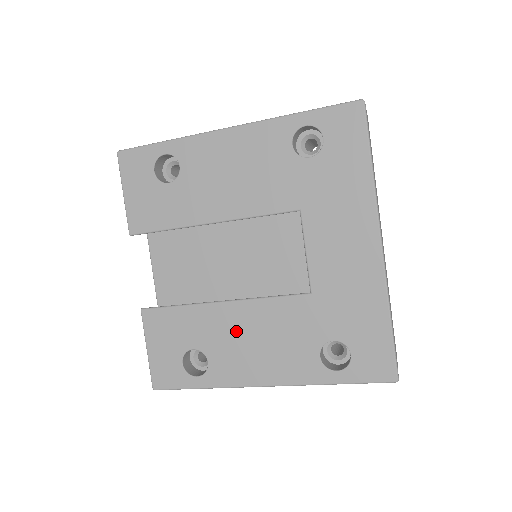
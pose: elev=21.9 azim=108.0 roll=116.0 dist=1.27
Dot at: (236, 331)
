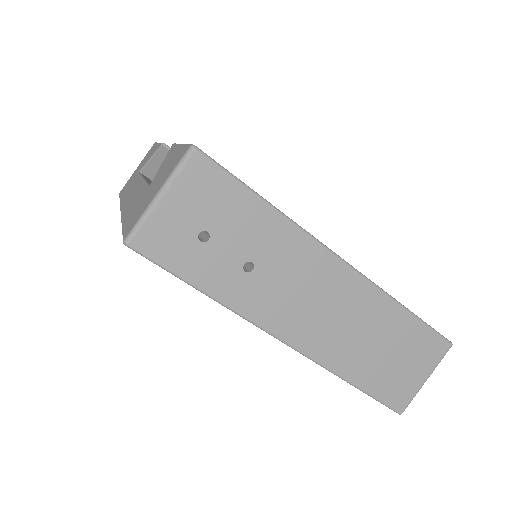
Dot at: occluded
